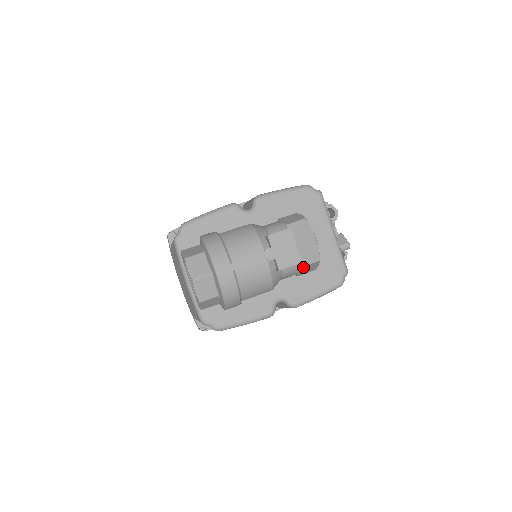
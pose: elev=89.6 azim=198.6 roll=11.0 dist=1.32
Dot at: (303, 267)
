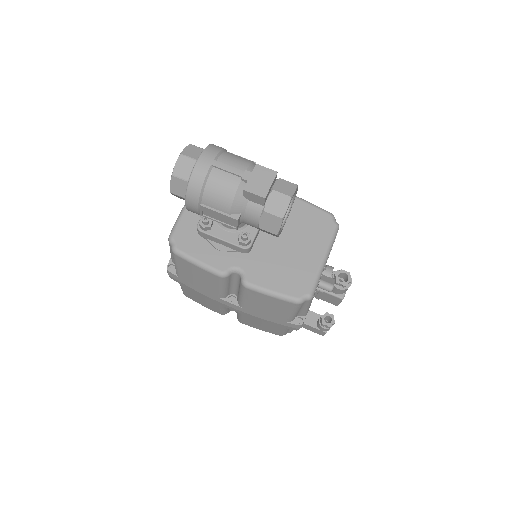
Dot at: (266, 214)
